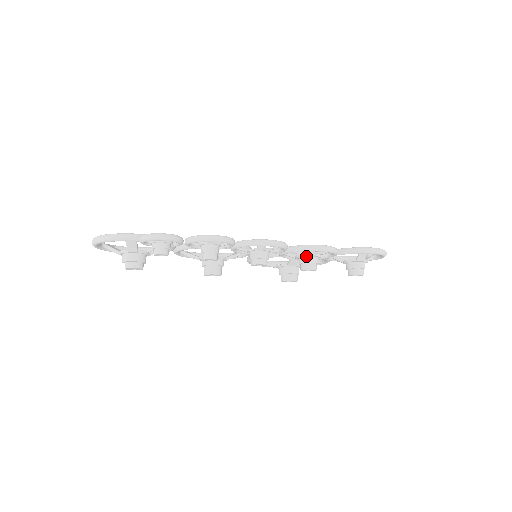
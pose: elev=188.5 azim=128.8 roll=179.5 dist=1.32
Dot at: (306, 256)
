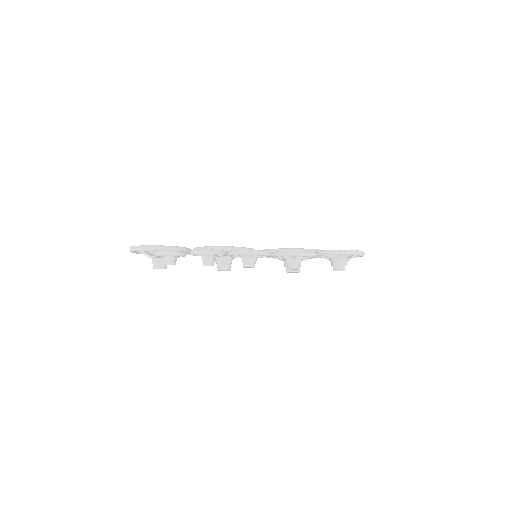
Dot at: (290, 258)
